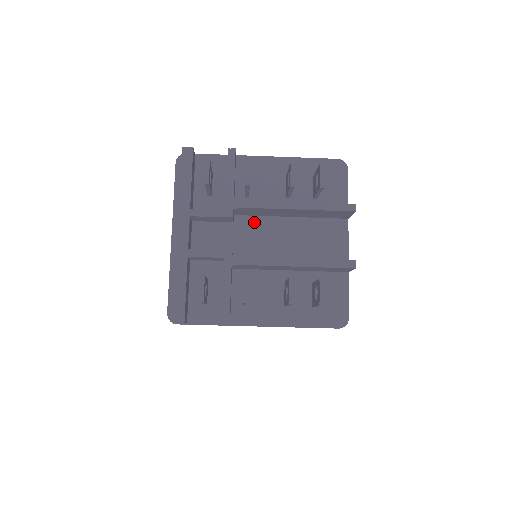
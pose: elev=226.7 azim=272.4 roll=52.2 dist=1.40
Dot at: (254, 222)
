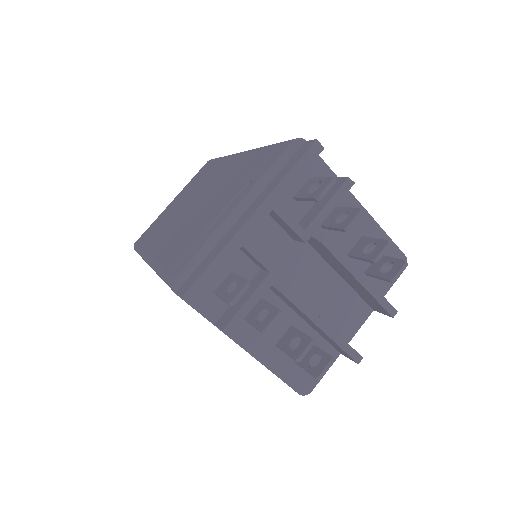
Dot at: (309, 254)
